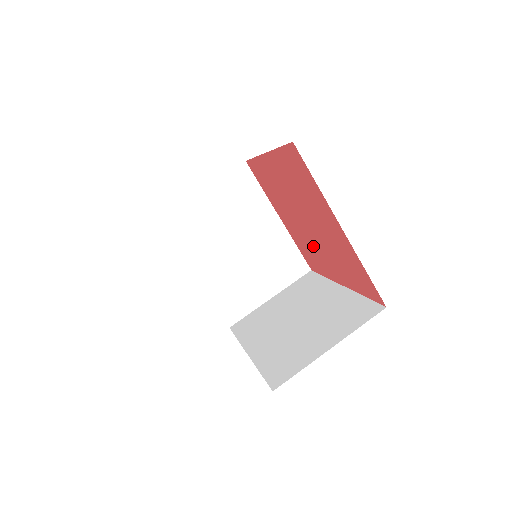
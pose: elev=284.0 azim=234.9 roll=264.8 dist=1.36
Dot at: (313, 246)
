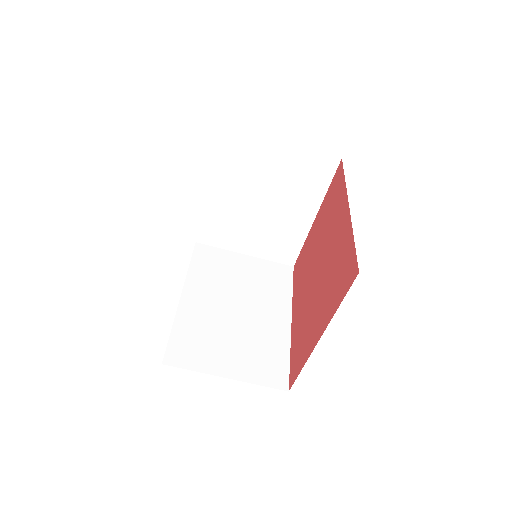
Dot at: (306, 278)
